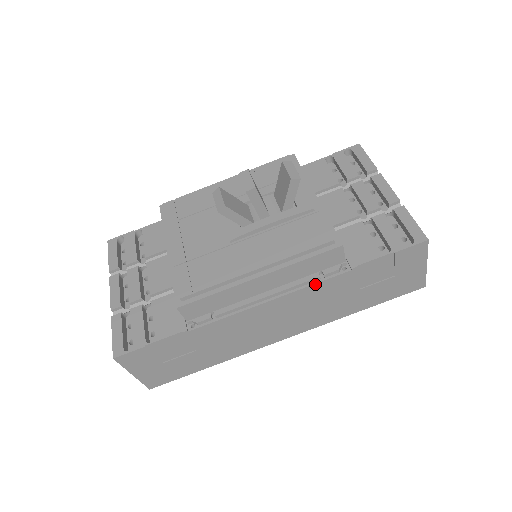
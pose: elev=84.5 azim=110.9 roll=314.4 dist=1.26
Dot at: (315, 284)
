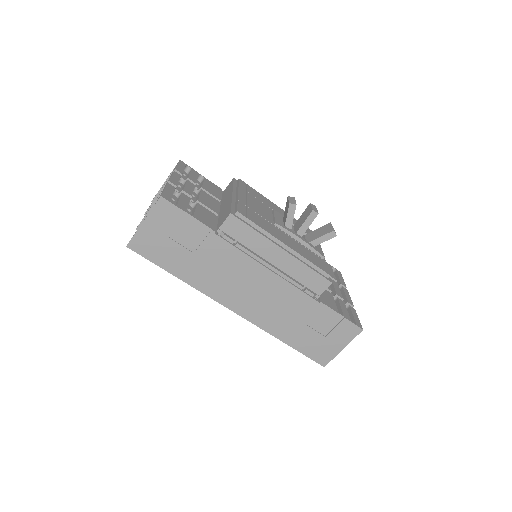
Dot at: (297, 289)
